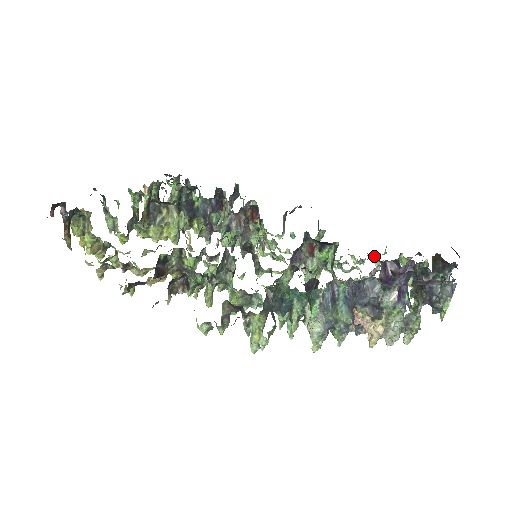
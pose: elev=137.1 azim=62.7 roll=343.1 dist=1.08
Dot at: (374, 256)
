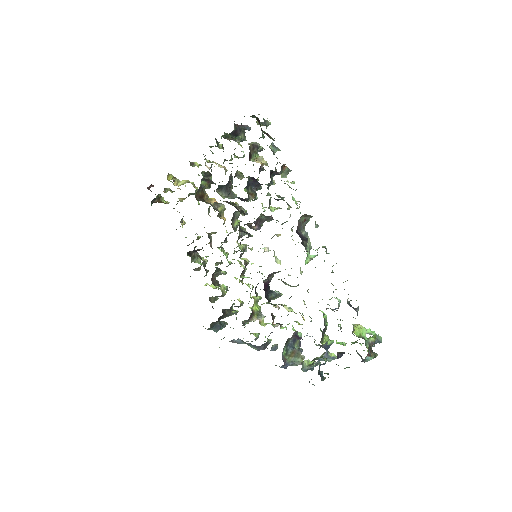
Dot at: occluded
